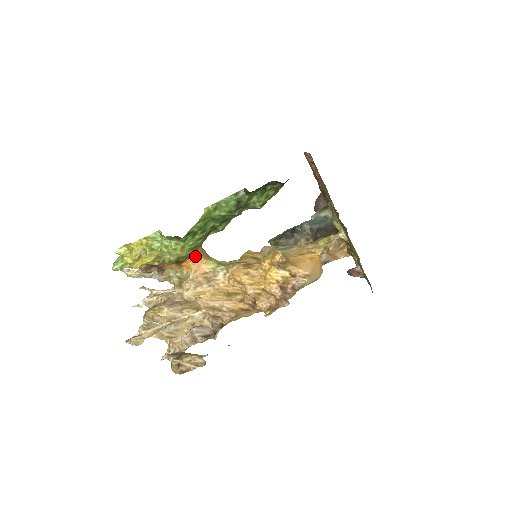
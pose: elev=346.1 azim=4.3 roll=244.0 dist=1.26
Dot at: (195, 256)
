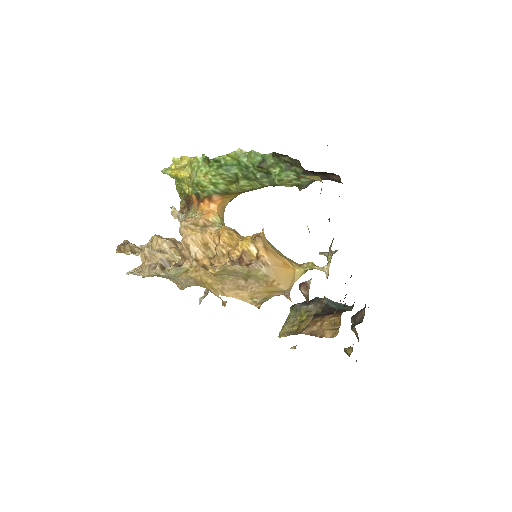
Dot at: (213, 204)
